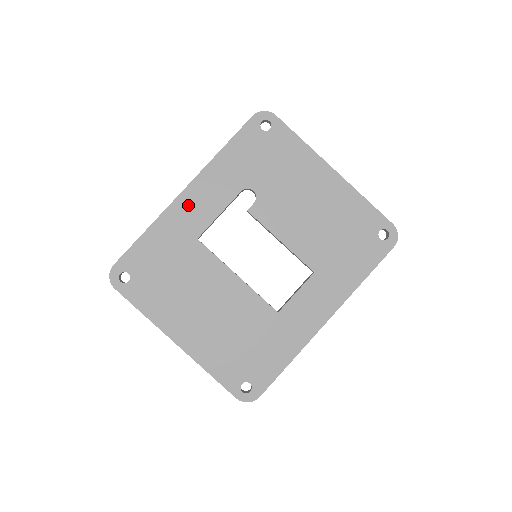
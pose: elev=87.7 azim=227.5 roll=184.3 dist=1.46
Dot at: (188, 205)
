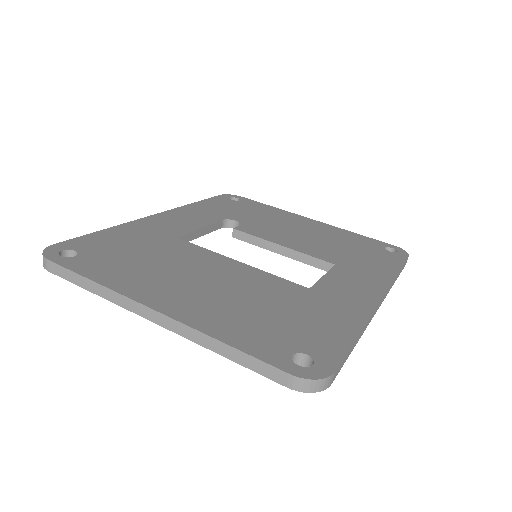
Dot at: (162, 221)
